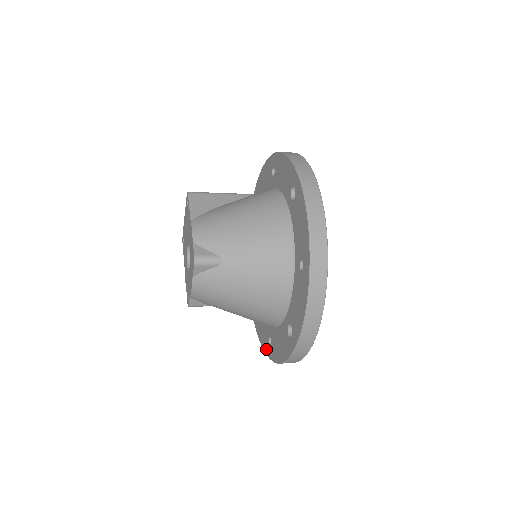
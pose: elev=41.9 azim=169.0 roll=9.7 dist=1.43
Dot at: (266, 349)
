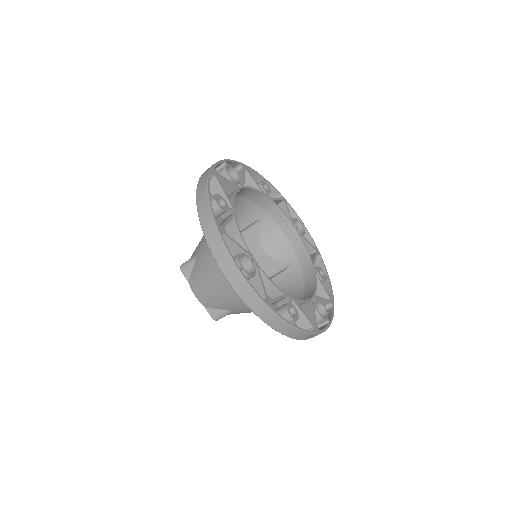
Dot at: occluded
